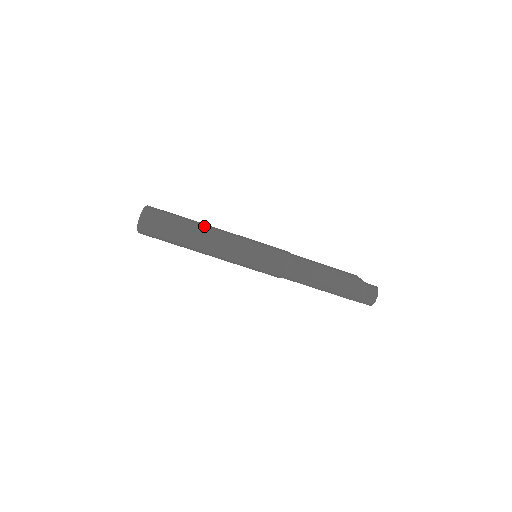
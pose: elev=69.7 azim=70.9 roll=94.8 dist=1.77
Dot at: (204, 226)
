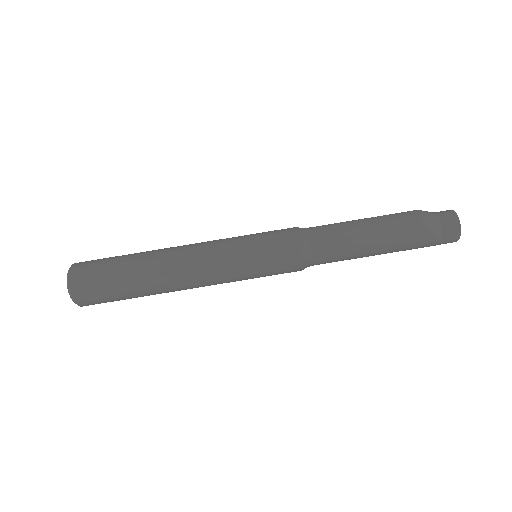
Dot at: (161, 260)
